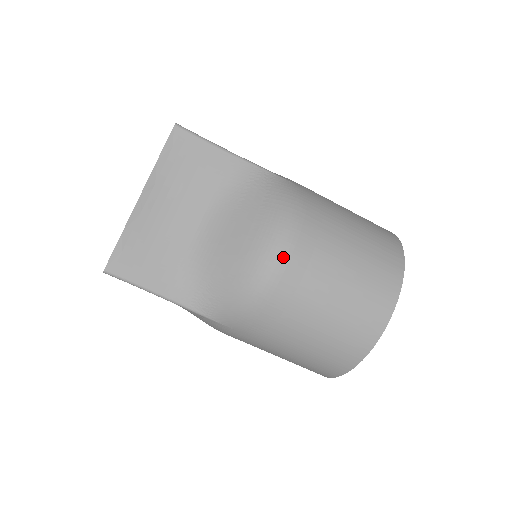
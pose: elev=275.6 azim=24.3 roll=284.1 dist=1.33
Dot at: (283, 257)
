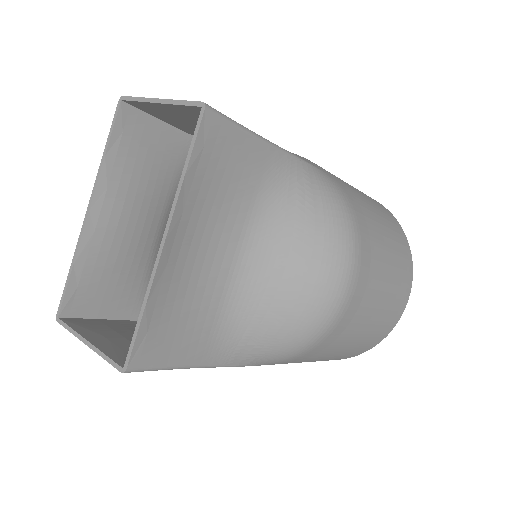
Dot at: (351, 288)
